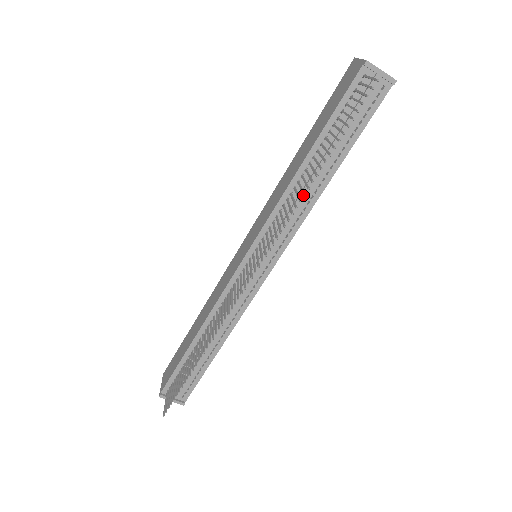
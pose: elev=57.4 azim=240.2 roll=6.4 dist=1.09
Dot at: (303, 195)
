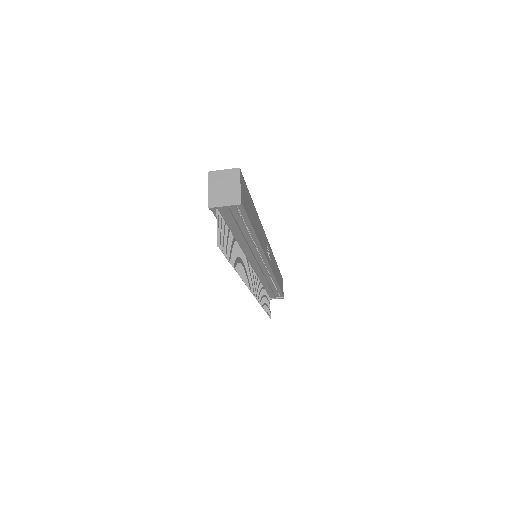
Dot at: occluded
